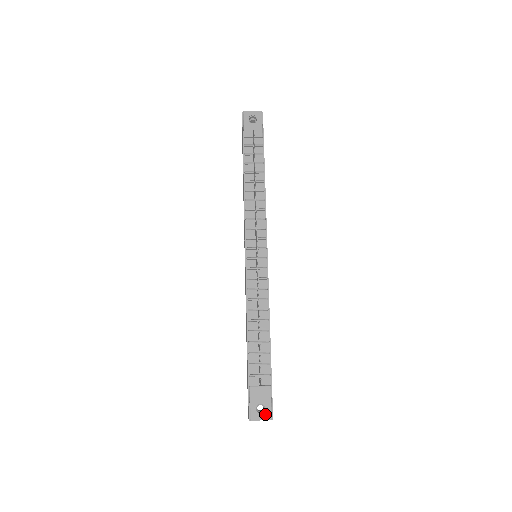
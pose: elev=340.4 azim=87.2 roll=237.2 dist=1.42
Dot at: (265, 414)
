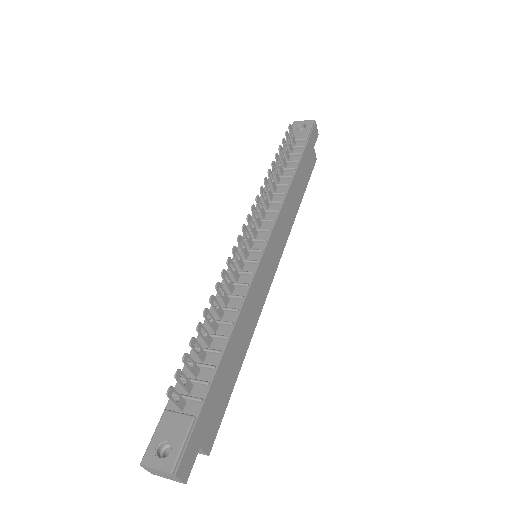
Dot at: (166, 460)
